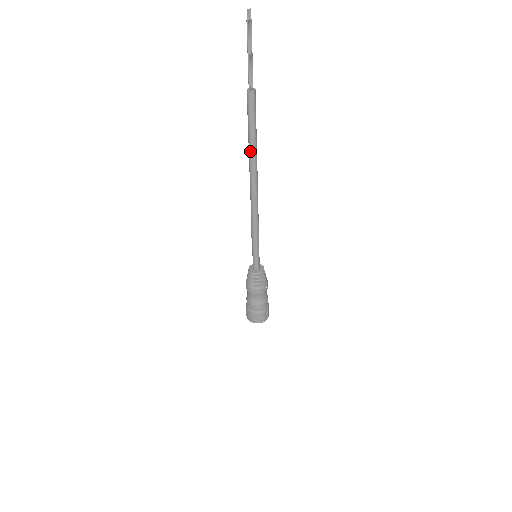
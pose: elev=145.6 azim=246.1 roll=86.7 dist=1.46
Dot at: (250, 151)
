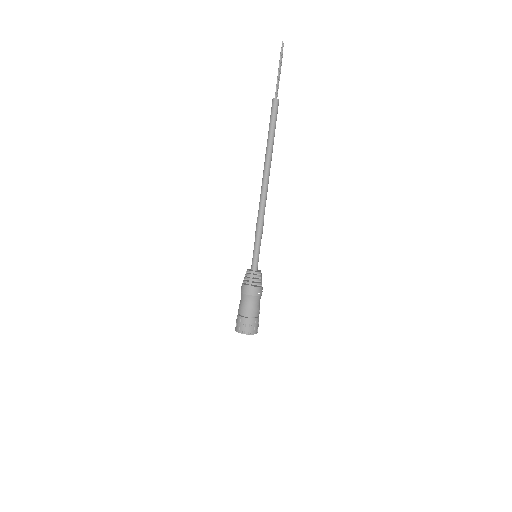
Dot at: (268, 148)
